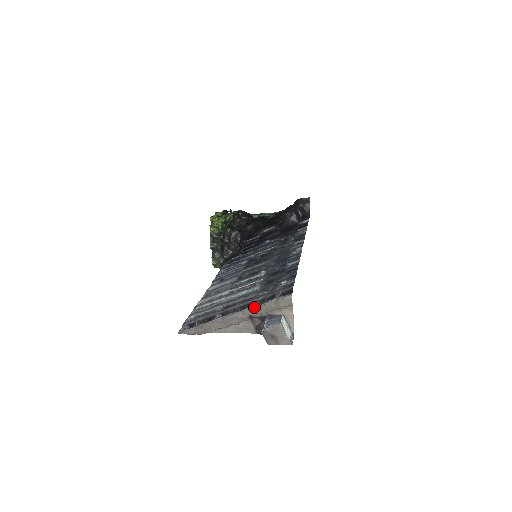
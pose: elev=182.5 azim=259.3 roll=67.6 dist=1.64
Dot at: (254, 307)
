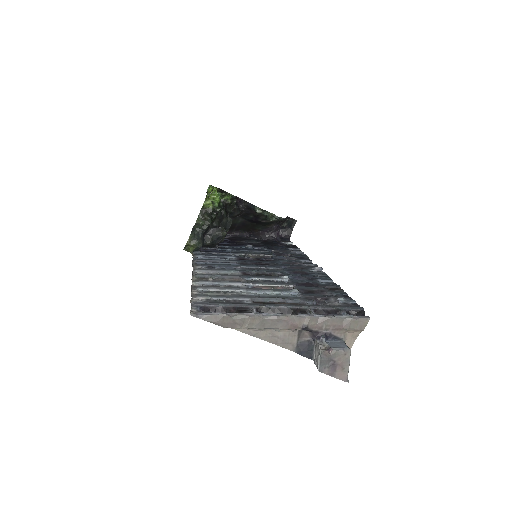
Dot at: (315, 316)
